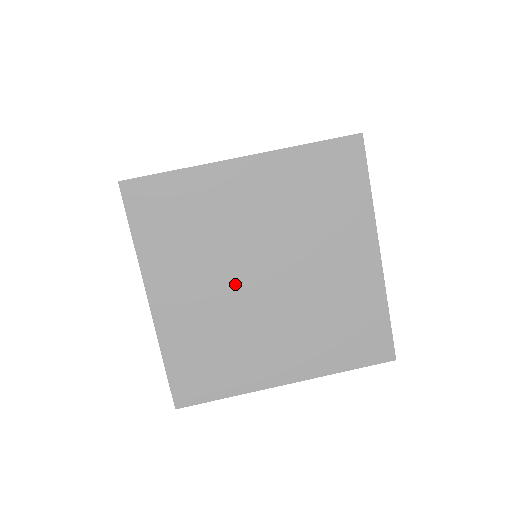
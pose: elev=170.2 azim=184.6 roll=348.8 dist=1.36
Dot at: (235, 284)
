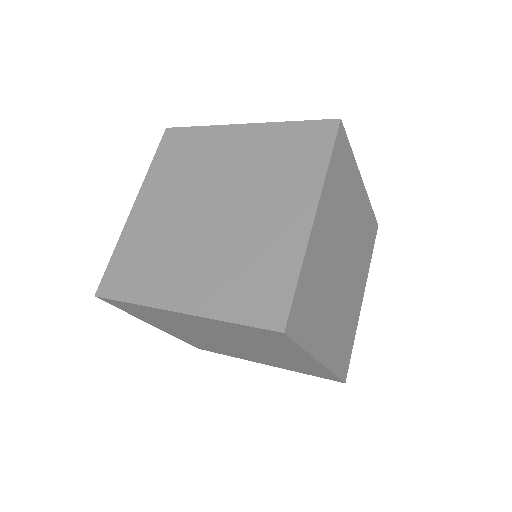
Dot at: (209, 339)
